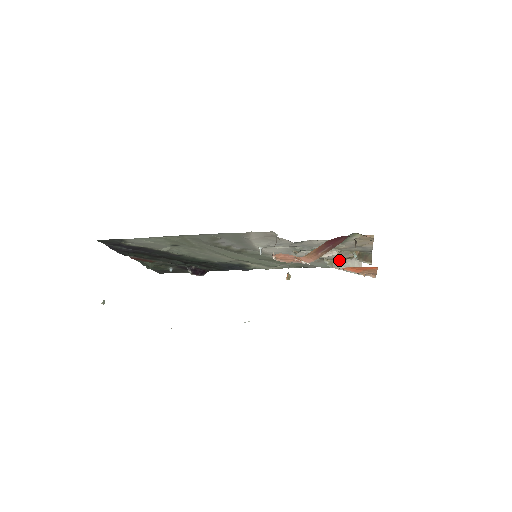
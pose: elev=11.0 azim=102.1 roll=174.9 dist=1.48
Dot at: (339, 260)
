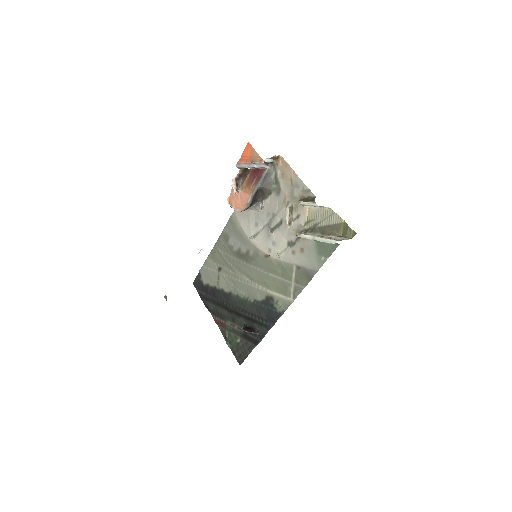
Dot at: (308, 230)
